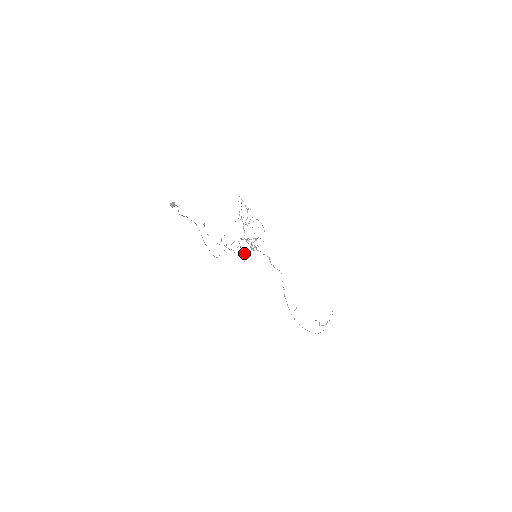
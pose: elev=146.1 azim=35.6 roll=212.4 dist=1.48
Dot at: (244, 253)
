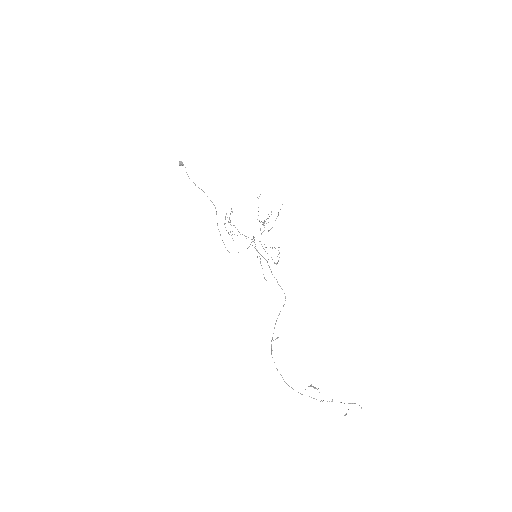
Dot at: occluded
